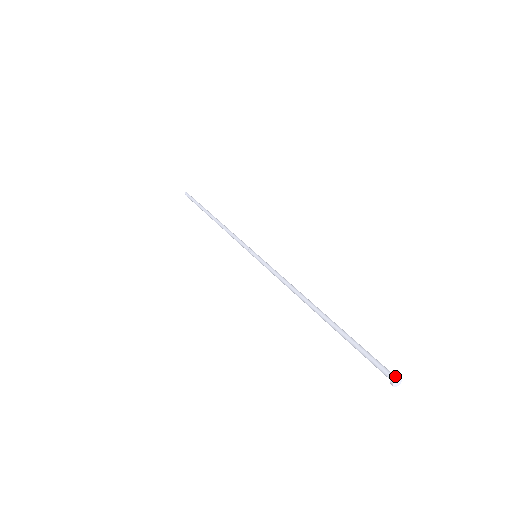
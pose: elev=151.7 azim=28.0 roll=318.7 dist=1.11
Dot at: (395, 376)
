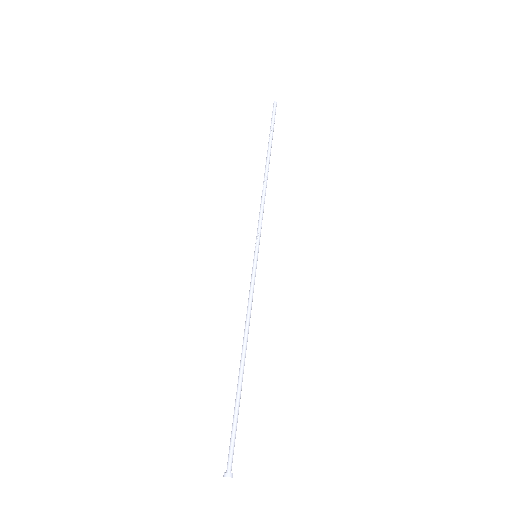
Dot at: (225, 474)
